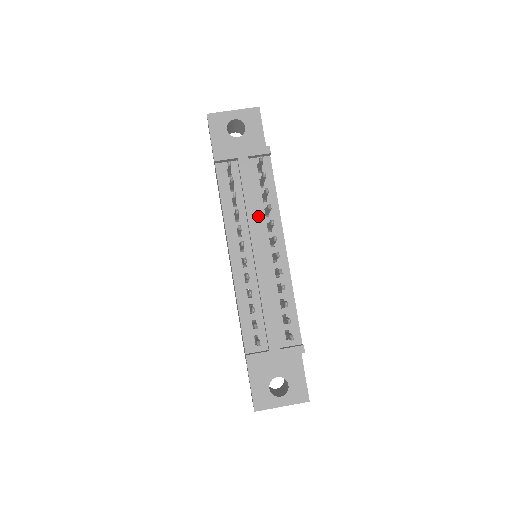
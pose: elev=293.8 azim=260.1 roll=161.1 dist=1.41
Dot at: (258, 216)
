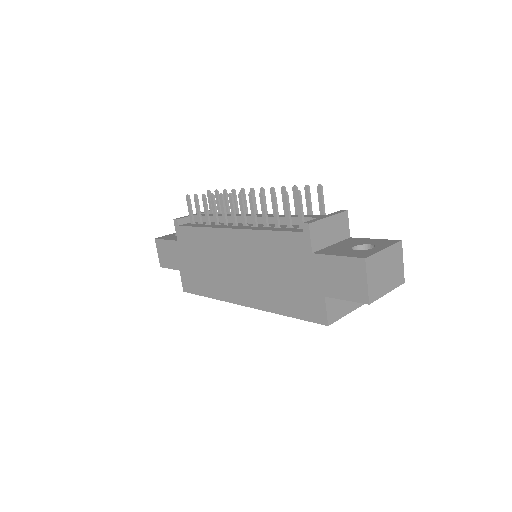
Dot at: occluded
